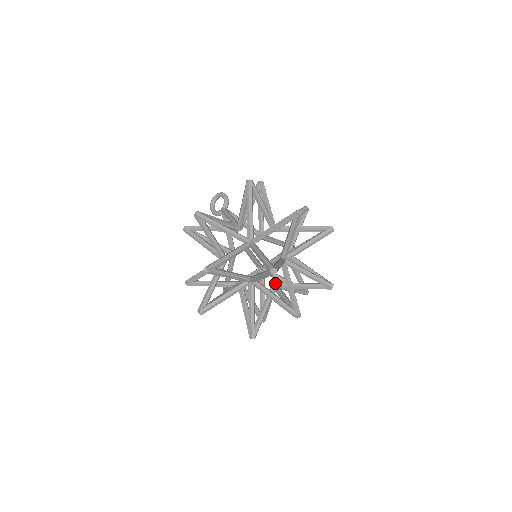
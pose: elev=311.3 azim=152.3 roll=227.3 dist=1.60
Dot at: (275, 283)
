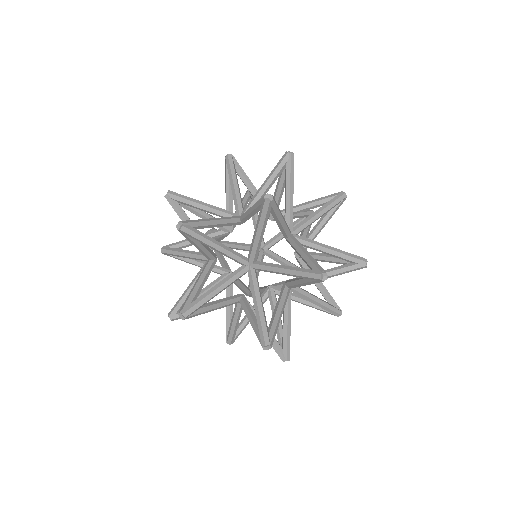
Dot at: (287, 280)
